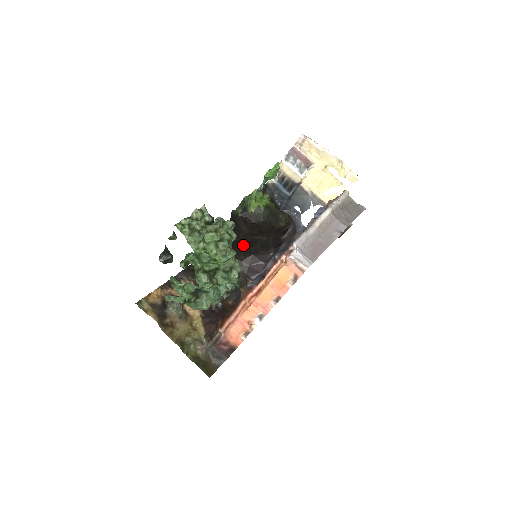
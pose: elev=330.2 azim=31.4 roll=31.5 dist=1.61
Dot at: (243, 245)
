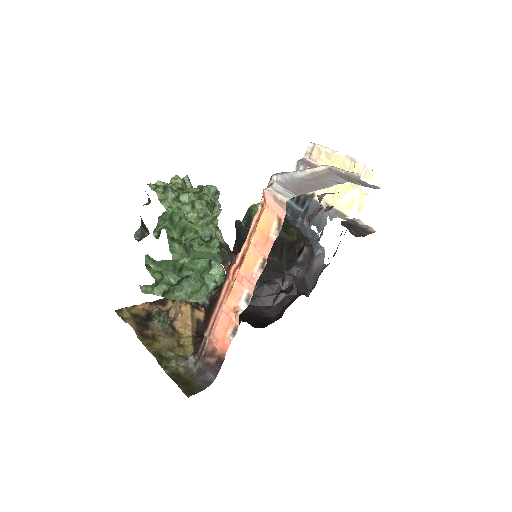
Dot at: occluded
